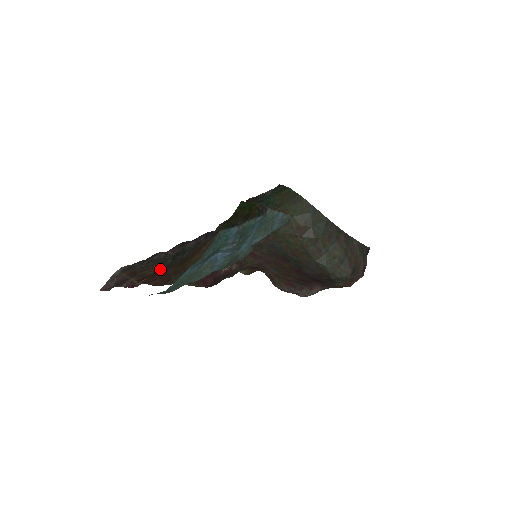
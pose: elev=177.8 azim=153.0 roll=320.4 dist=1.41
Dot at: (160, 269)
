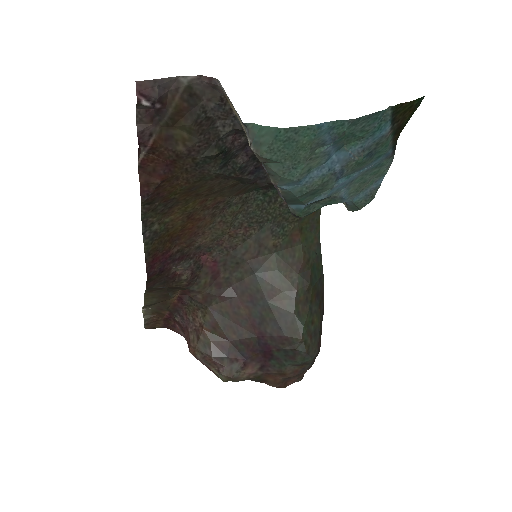
Dot at: (189, 156)
